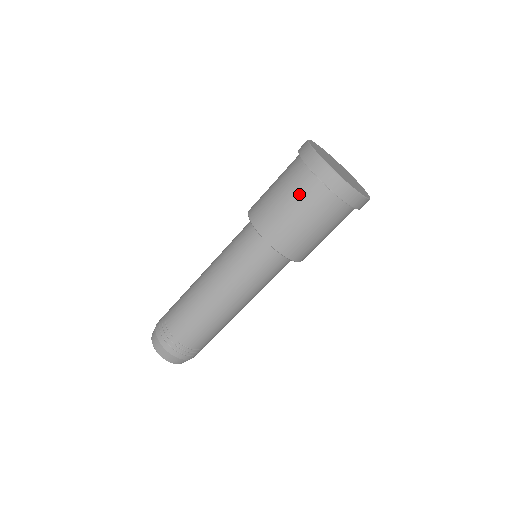
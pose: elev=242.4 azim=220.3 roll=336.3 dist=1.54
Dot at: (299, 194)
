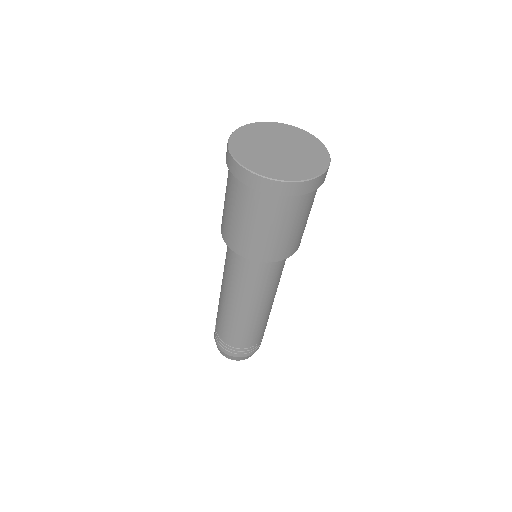
Dot at: (233, 197)
